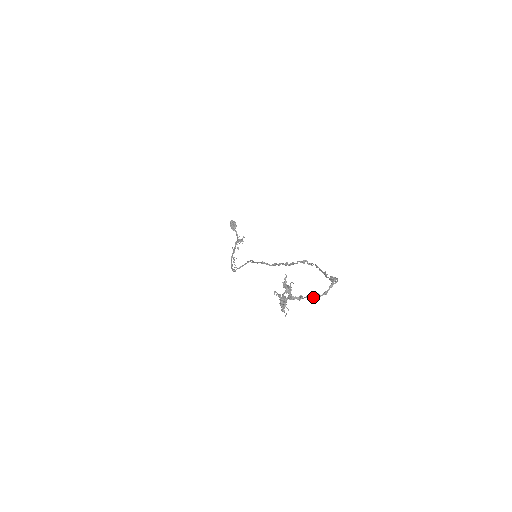
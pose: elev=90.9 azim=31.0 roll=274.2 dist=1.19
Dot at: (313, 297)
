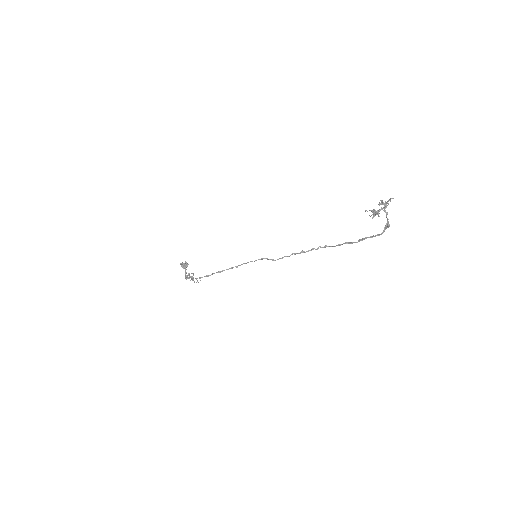
Dot at: (387, 220)
